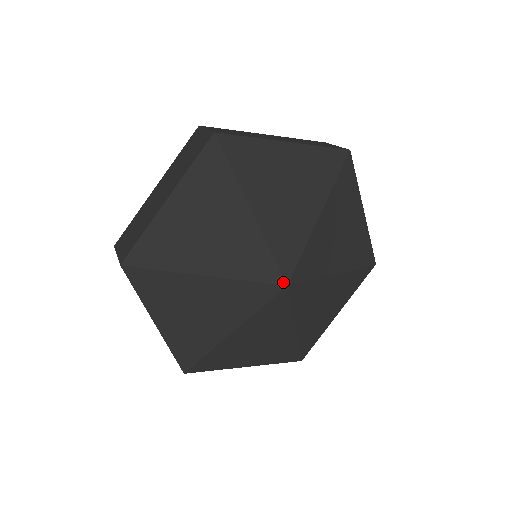
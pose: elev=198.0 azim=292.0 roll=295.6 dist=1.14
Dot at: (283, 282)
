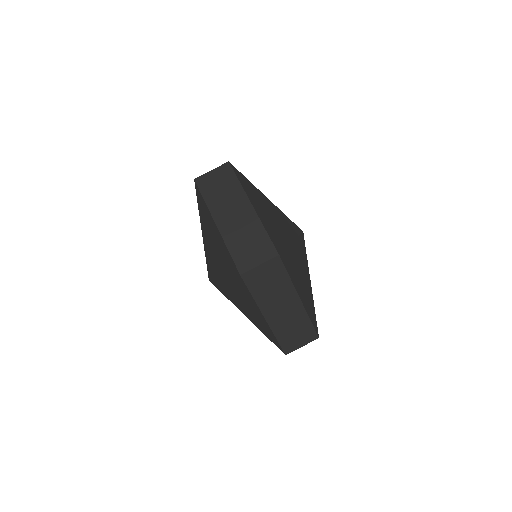
Dot at: (300, 229)
